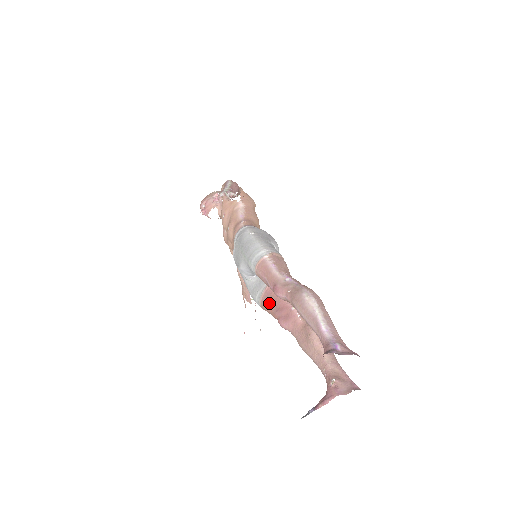
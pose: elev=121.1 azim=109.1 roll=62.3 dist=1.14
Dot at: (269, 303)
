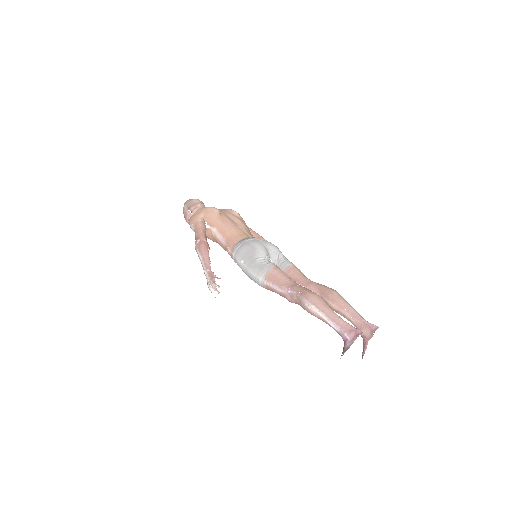
Dot at: occluded
